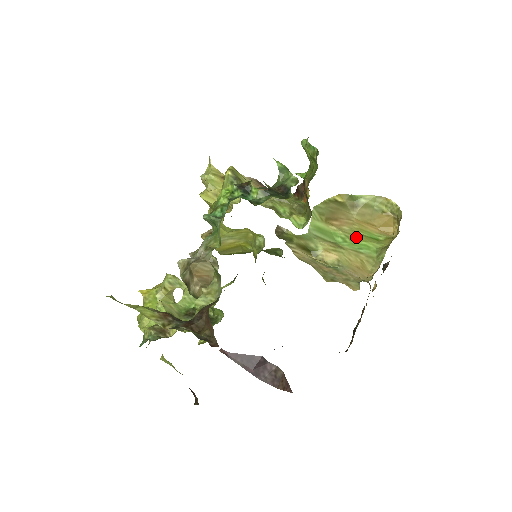
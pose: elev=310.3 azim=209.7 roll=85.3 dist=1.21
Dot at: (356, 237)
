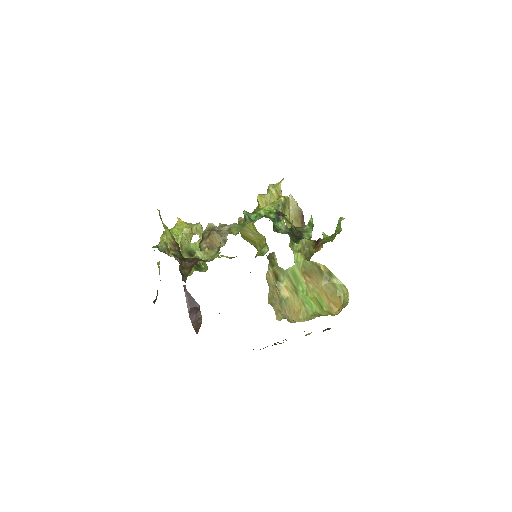
Dot at: (311, 296)
